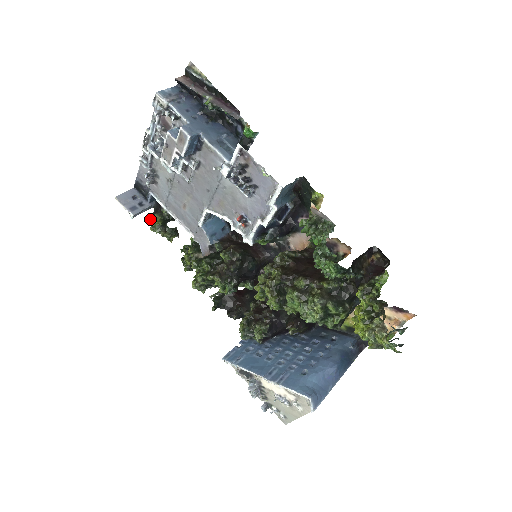
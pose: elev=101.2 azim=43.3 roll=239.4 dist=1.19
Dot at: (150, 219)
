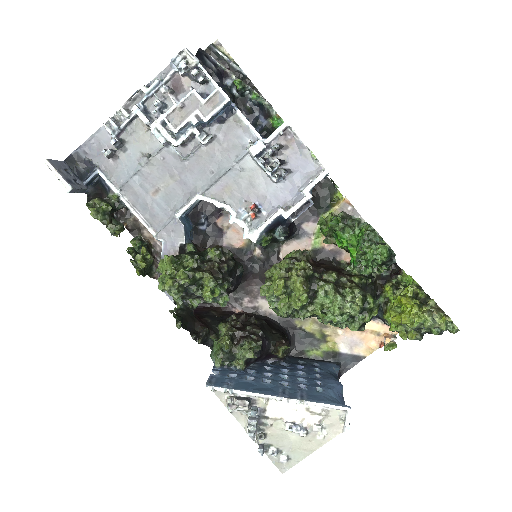
Dot at: (86, 203)
